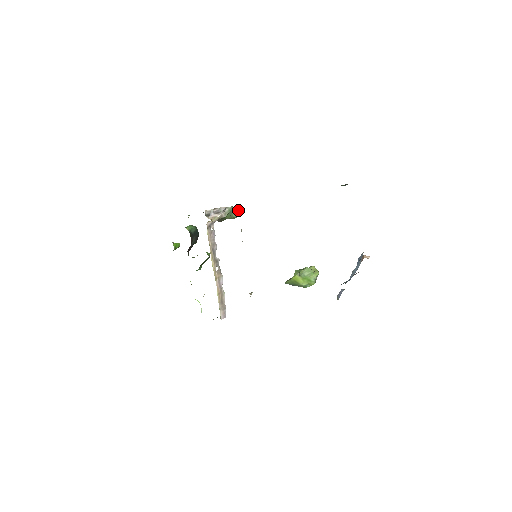
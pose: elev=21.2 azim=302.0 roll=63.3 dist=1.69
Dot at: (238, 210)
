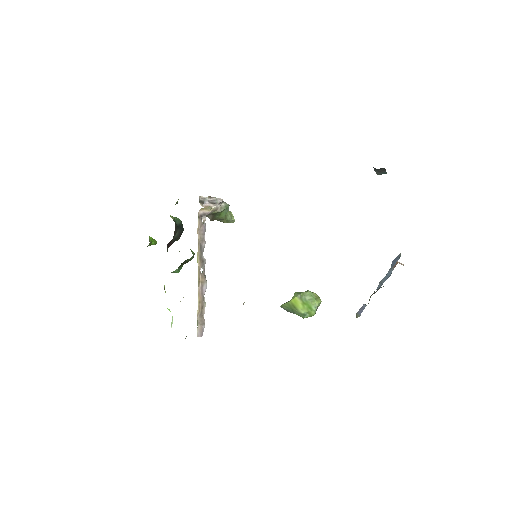
Dot at: occluded
